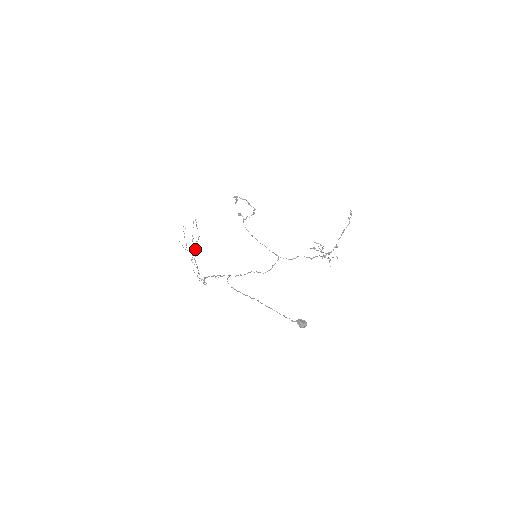
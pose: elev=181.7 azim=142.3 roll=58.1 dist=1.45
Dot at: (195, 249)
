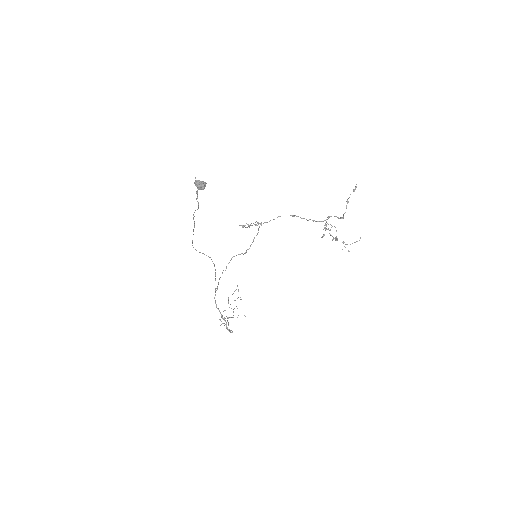
Dot at: occluded
